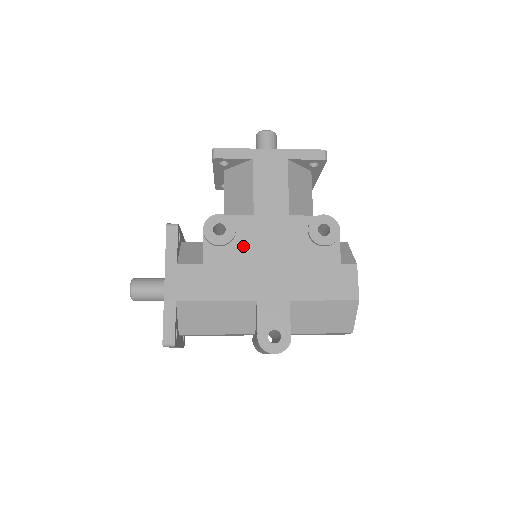
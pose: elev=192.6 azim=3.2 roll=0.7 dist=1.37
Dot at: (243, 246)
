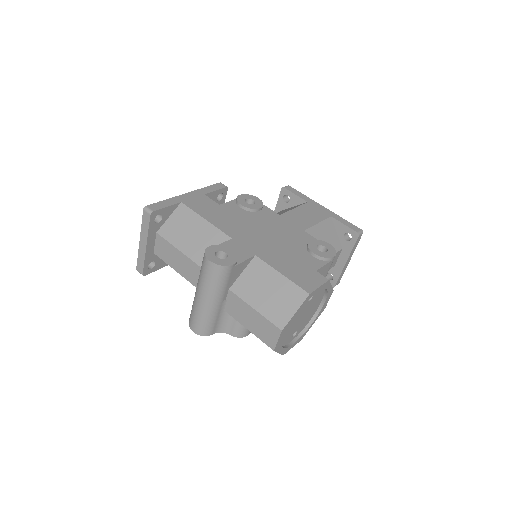
Dot at: (256, 218)
